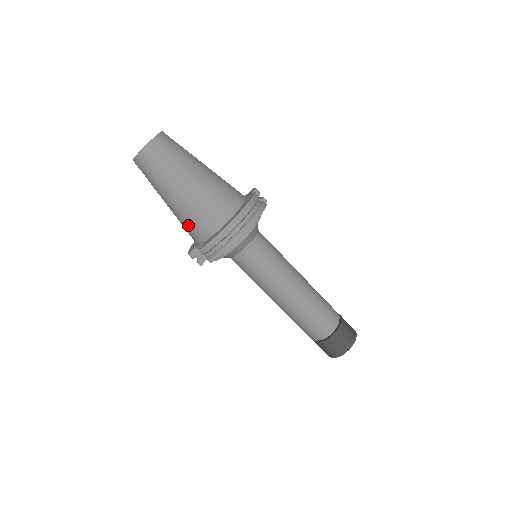
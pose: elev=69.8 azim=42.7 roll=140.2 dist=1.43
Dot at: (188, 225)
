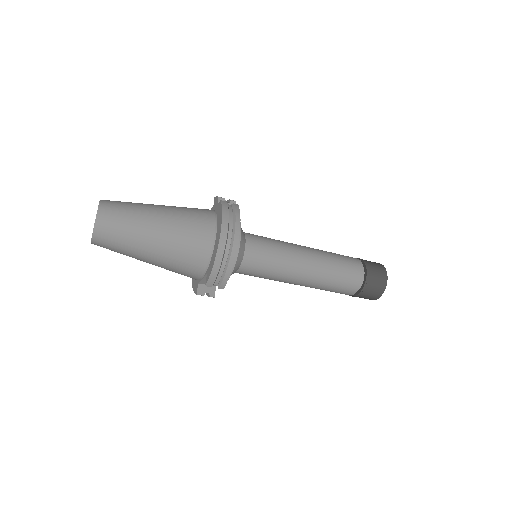
Dot at: (180, 269)
